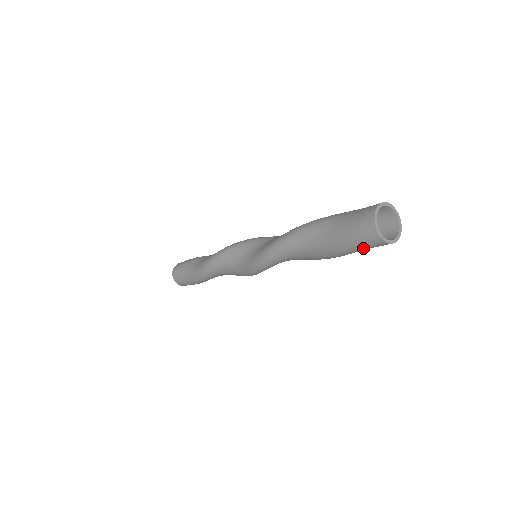
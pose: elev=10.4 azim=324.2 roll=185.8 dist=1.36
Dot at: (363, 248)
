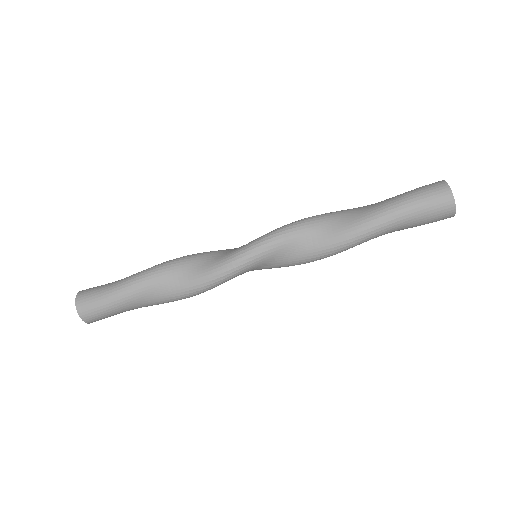
Dot at: (423, 198)
